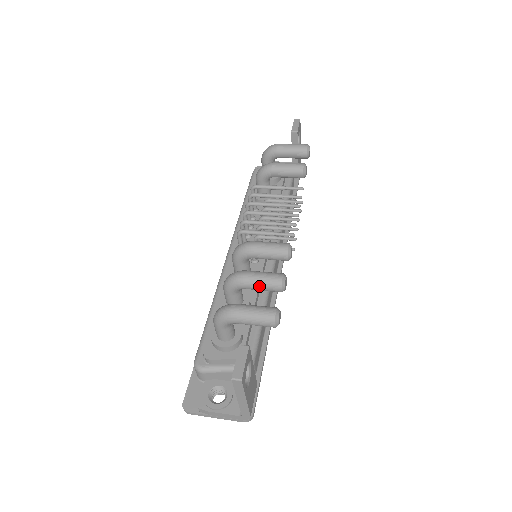
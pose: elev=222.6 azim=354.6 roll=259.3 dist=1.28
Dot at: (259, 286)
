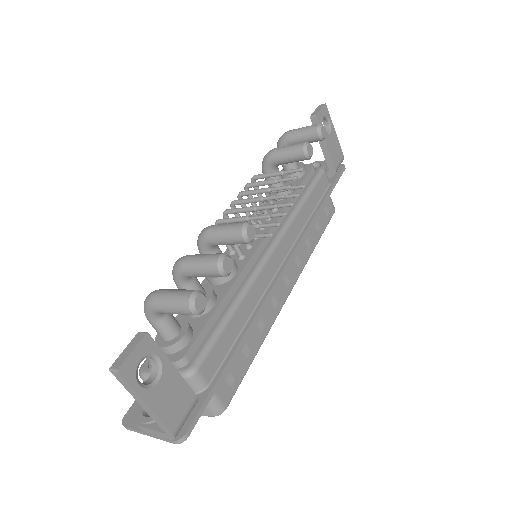
Dot at: (197, 270)
